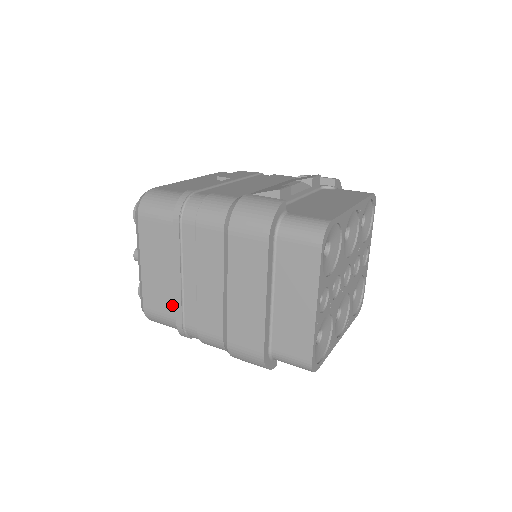
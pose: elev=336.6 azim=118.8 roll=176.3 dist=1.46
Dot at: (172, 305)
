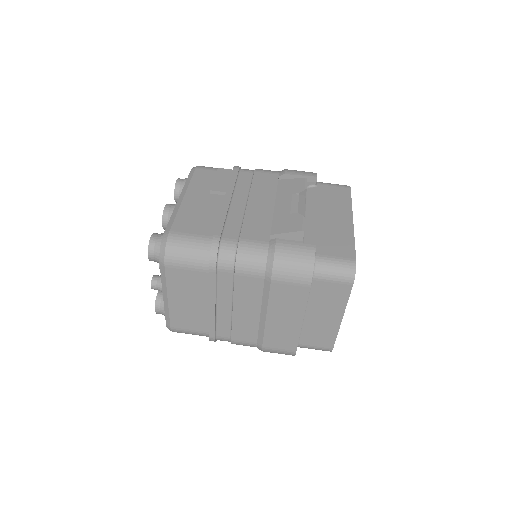
Dot at: (204, 325)
